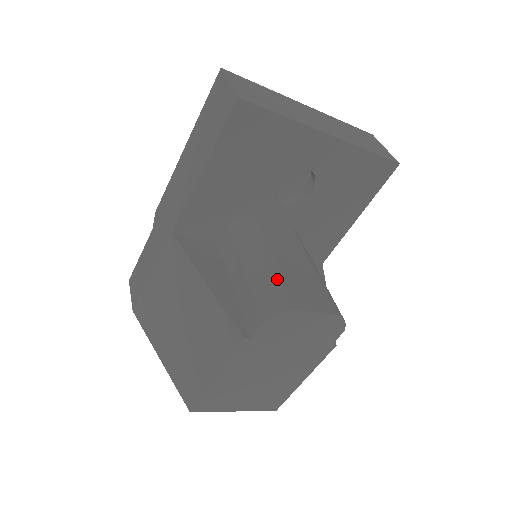
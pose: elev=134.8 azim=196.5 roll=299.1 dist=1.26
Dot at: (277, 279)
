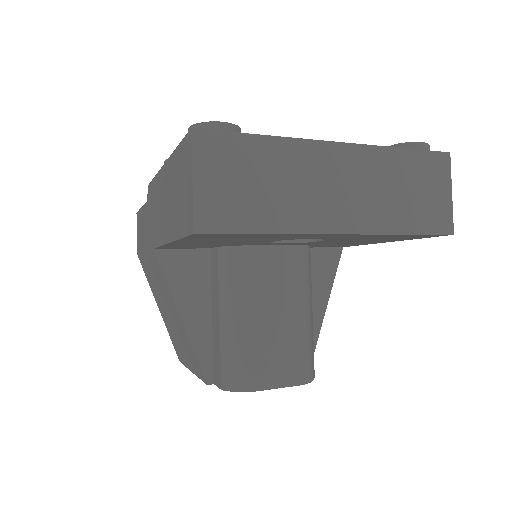
Dot at: (246, 349)
